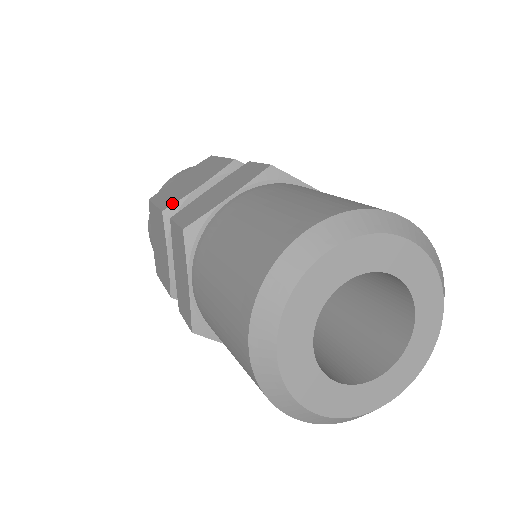
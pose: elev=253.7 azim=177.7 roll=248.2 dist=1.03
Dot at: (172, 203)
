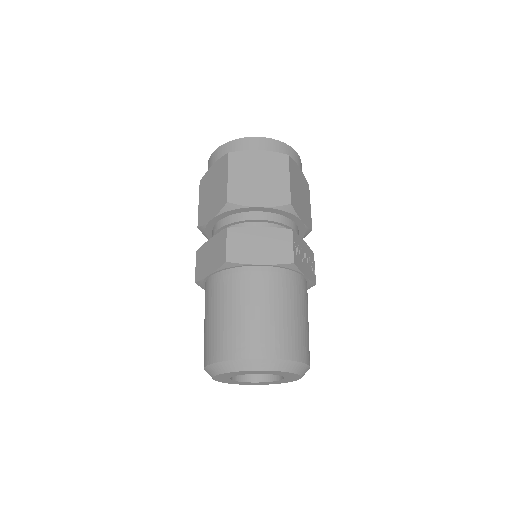
Dot at: (201, 224)
